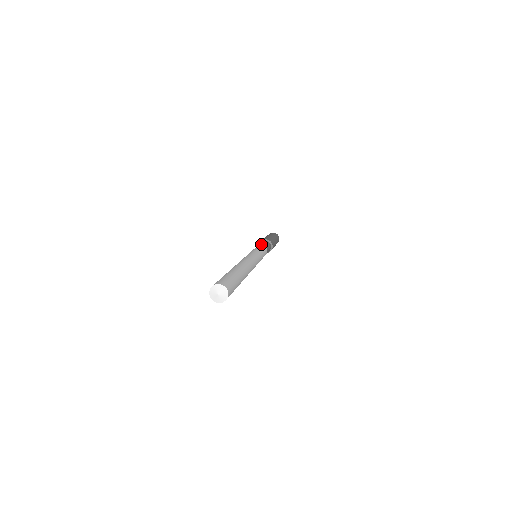
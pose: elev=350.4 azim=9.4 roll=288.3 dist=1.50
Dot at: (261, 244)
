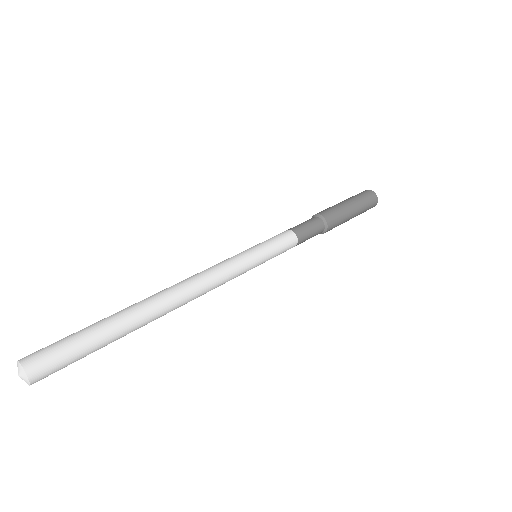
Dot at: (291, 229)
